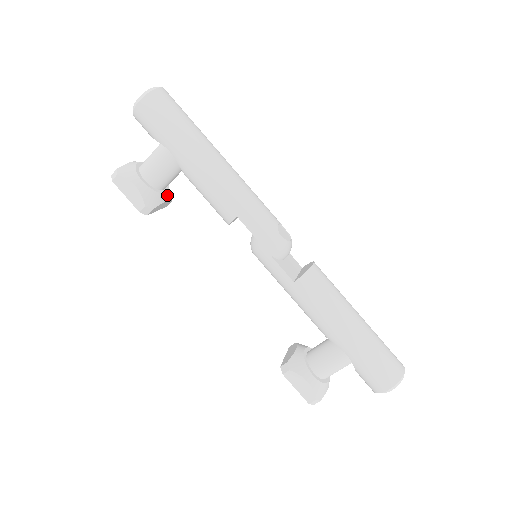
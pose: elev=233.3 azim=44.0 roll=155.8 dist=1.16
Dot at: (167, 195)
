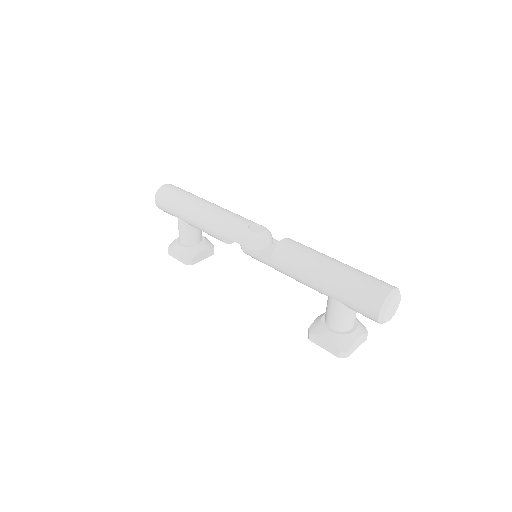
Dot at: (202, 246)
